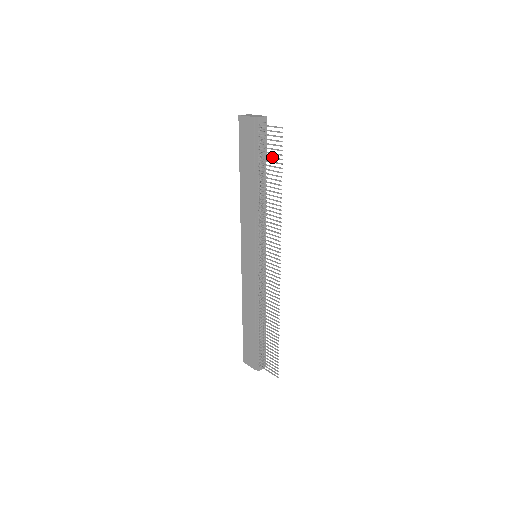
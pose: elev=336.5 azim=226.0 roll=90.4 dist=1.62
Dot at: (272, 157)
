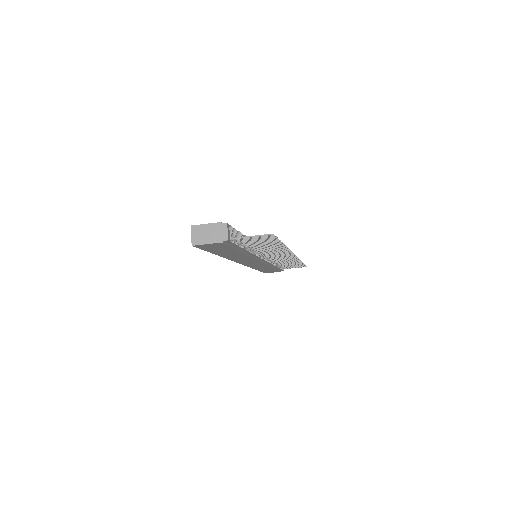
Dot at: occluded
